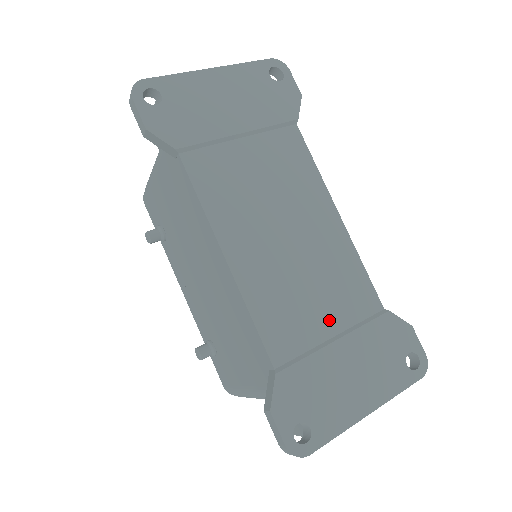
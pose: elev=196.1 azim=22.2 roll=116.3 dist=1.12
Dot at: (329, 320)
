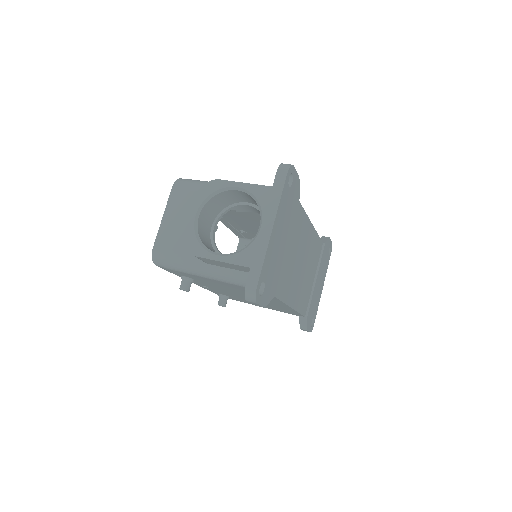
Dot at: (313, 276)
